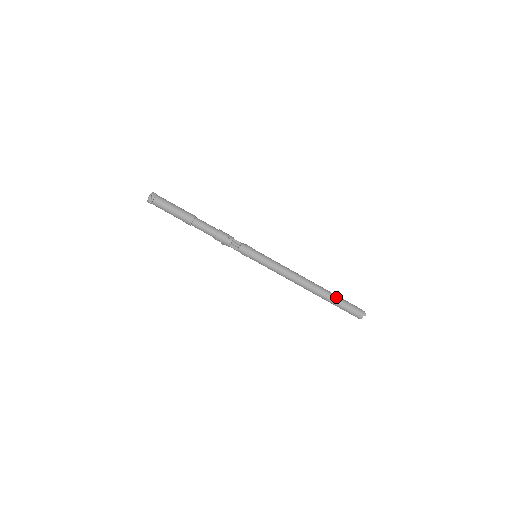
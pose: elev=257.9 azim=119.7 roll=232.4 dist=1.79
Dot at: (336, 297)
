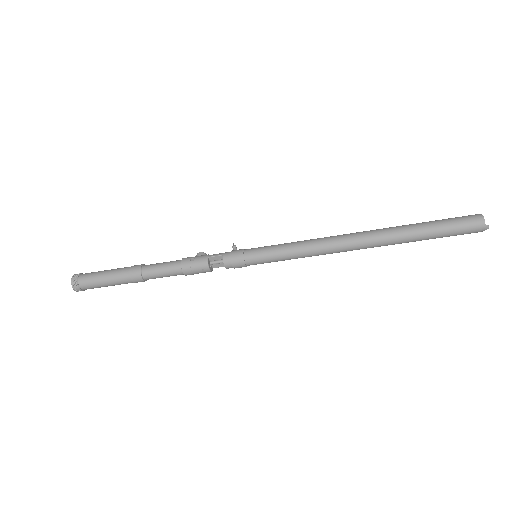
Dot at: (418, 237)
